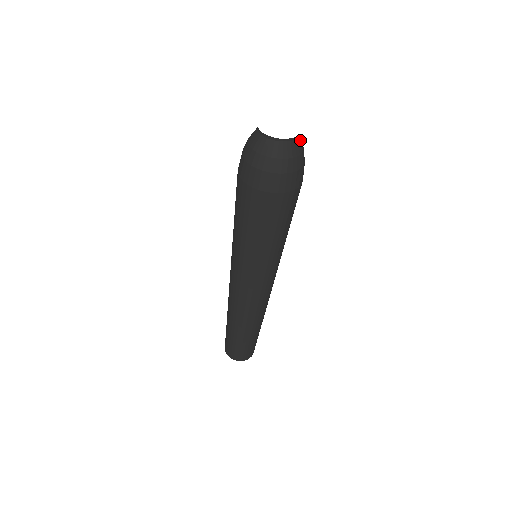
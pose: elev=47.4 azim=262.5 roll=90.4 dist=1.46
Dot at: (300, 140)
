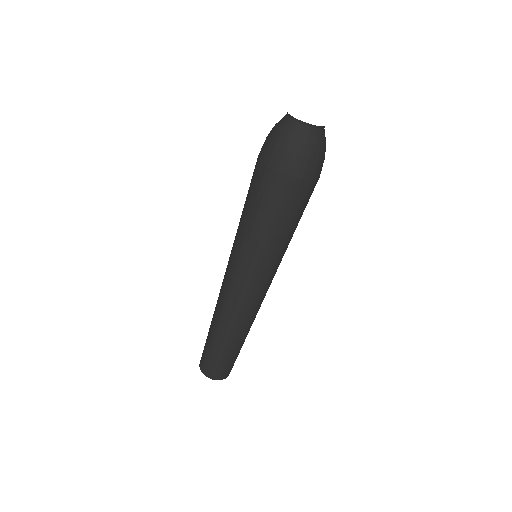
Dot at: (324, 134)
